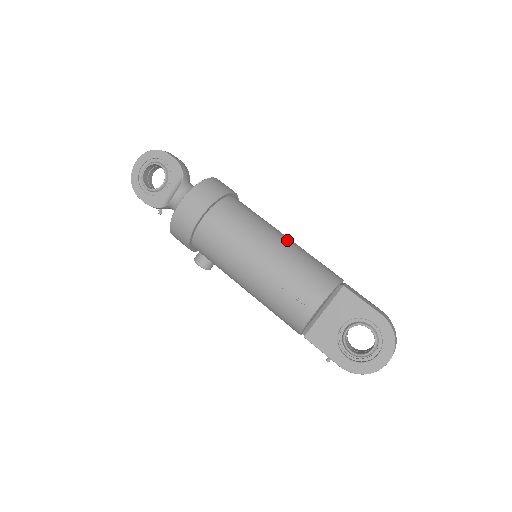
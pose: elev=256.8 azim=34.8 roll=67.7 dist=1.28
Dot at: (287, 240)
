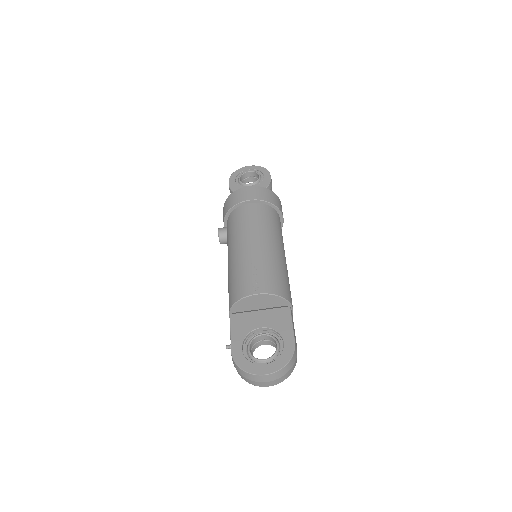
Dot at: (285, 258)
